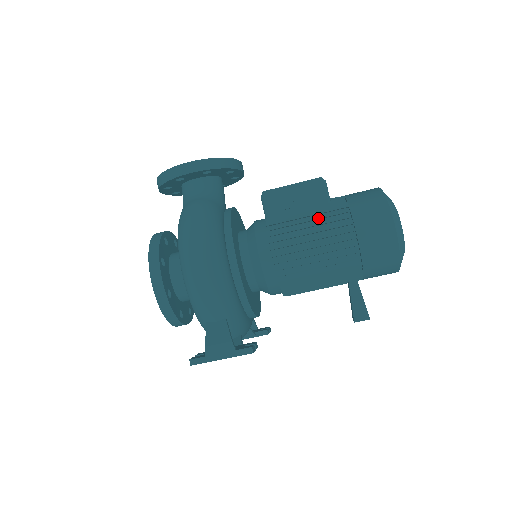
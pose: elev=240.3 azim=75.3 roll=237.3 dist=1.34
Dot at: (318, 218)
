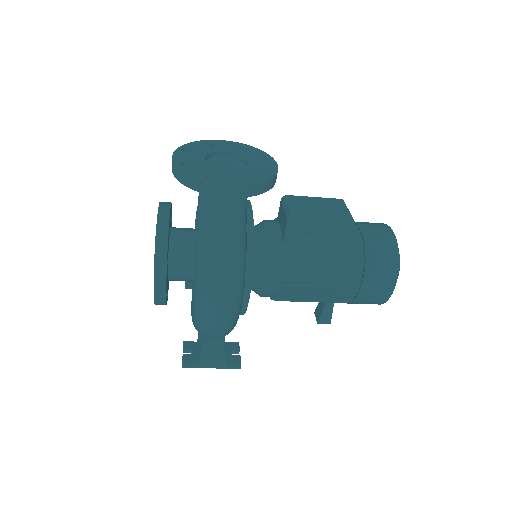
Dot at: (335, 265)
